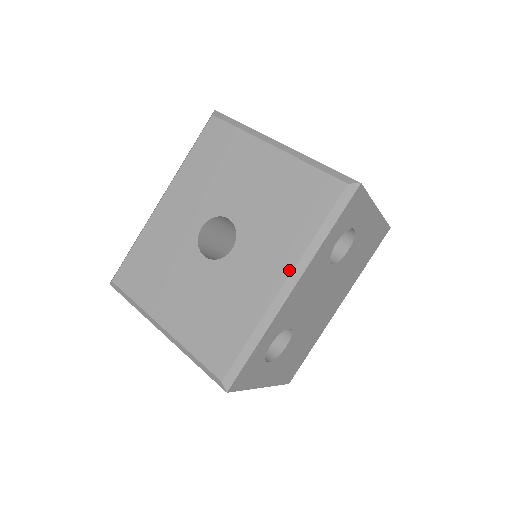
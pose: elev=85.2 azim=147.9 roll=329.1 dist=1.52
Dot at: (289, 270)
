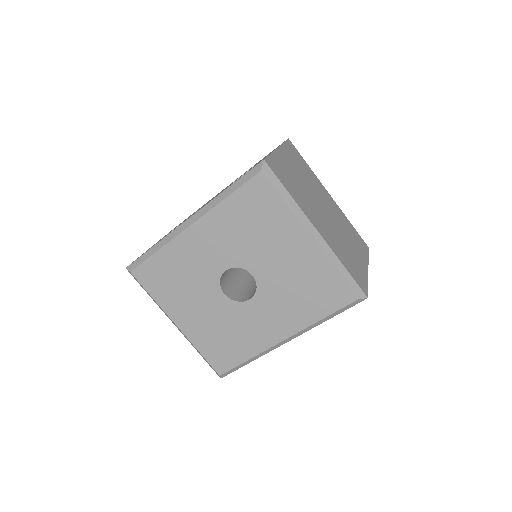
Dot at: (291, 334)
